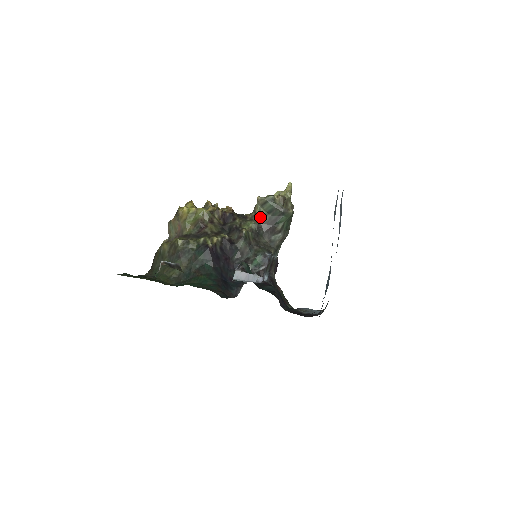
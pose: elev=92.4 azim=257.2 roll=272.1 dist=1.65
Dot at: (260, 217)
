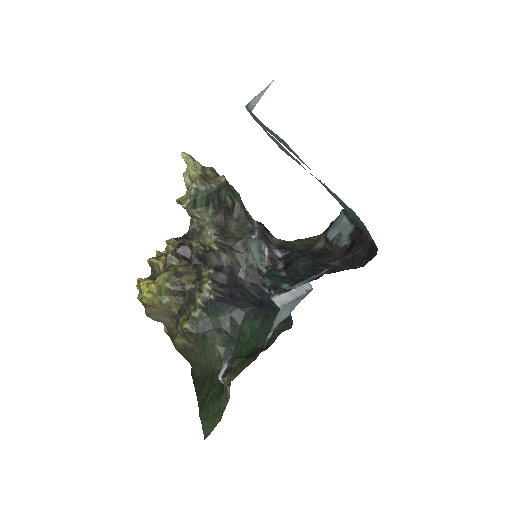
Dot at: (205, 216)
